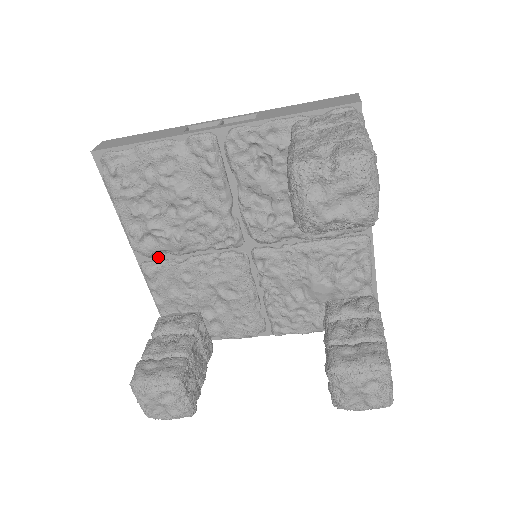
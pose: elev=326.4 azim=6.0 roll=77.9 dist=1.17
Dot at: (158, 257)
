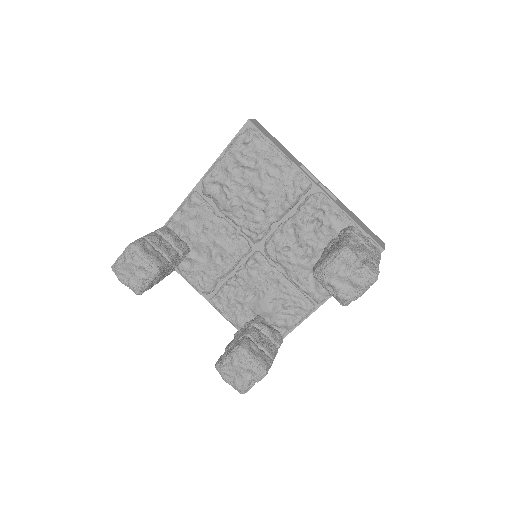
Dot at: (207, 199)
